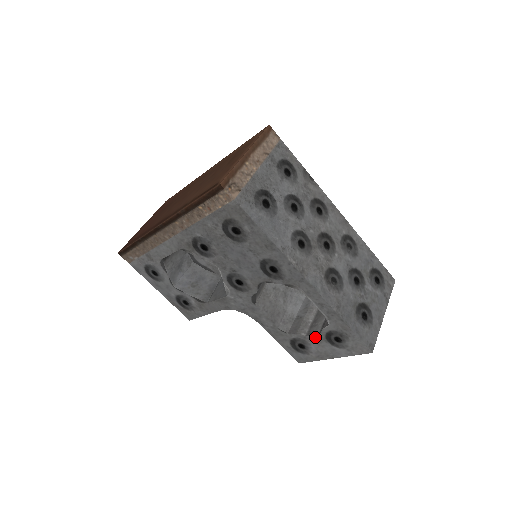
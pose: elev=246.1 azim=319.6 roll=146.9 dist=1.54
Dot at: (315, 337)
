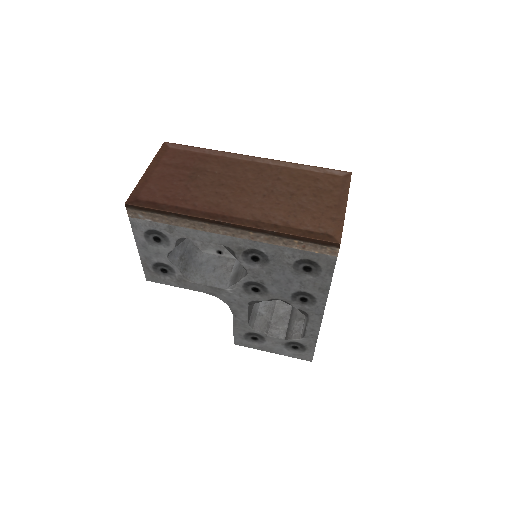
Dot at: (276, 339)
